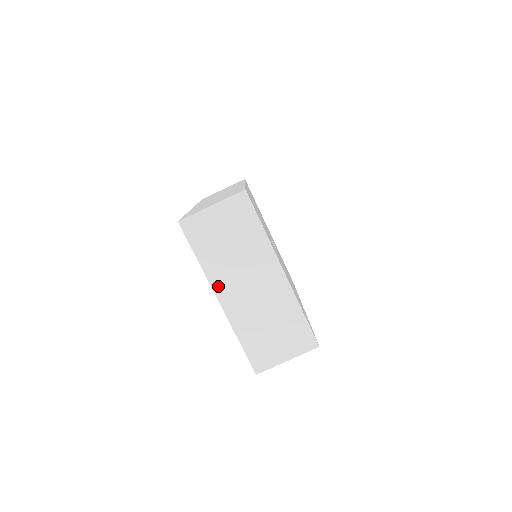
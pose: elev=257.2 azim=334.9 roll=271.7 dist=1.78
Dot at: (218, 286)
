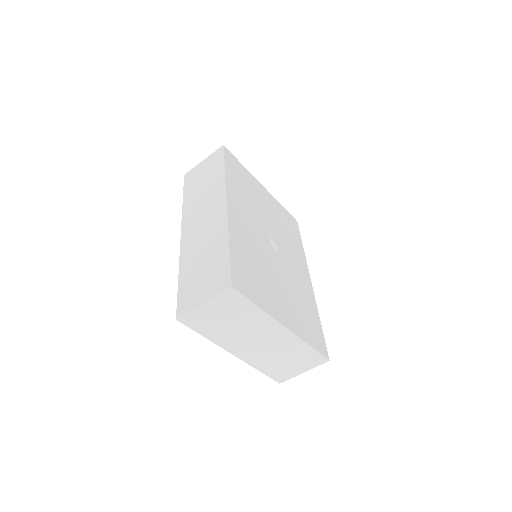
Dot at: (229, 347)
